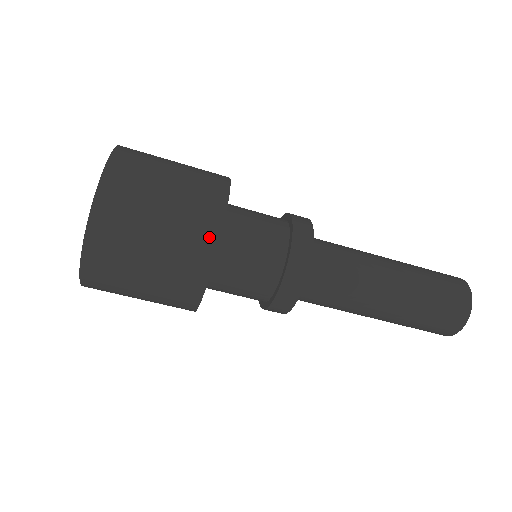
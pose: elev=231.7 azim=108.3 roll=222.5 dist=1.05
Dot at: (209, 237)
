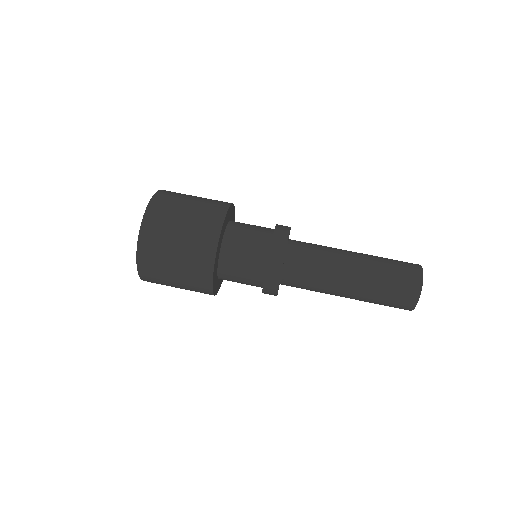
Dot at: (226, 202)
